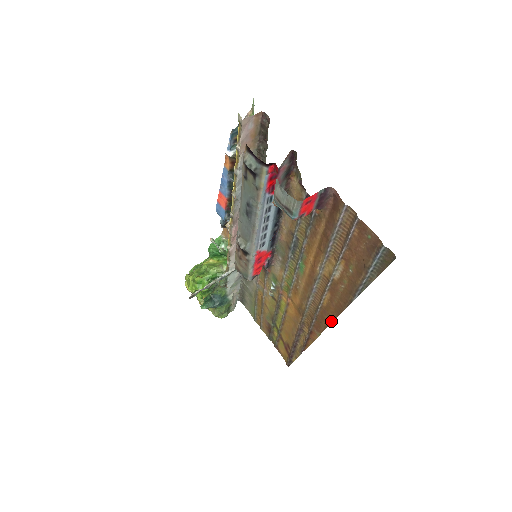
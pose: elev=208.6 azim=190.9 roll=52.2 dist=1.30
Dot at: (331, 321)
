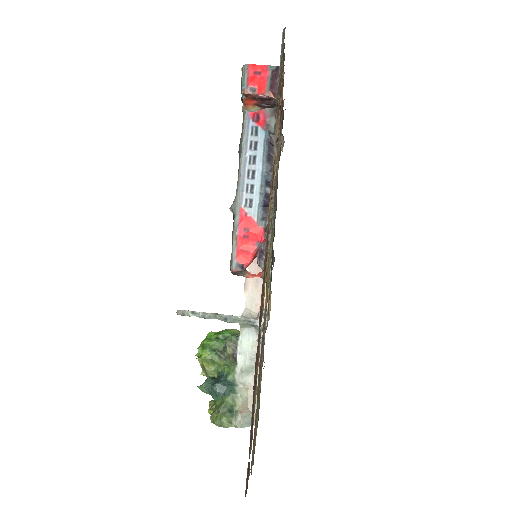
Dot at: occluded
